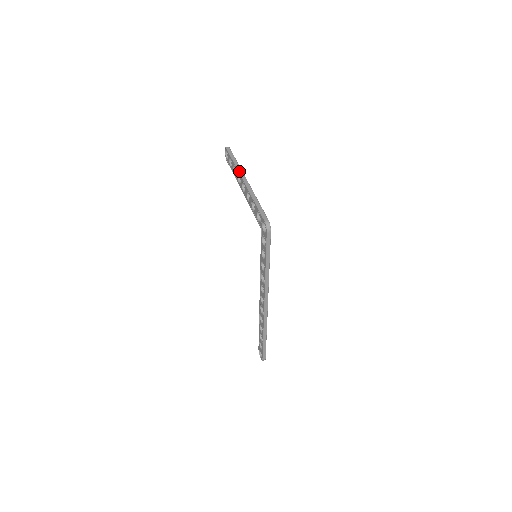
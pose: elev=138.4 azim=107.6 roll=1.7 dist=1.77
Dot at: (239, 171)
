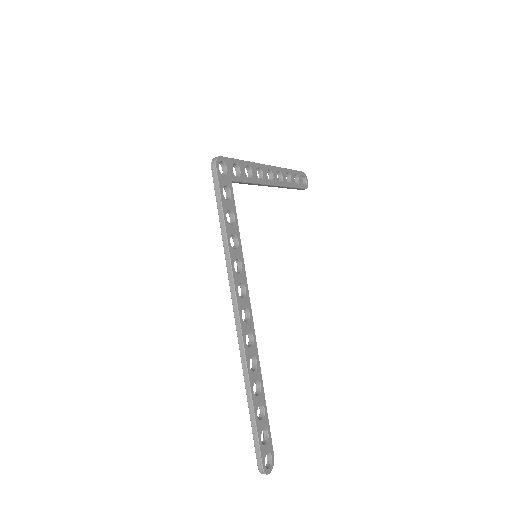
Dot at: occluded
